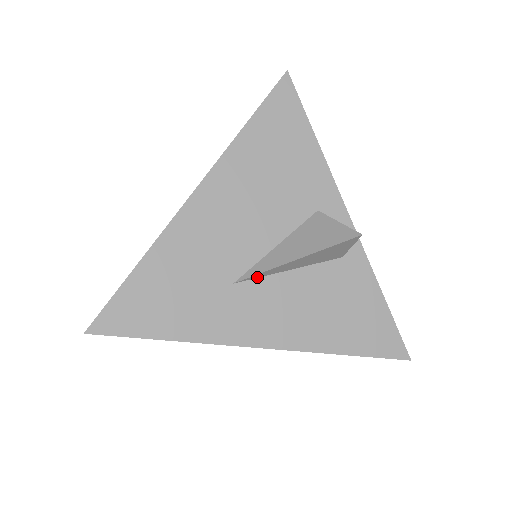
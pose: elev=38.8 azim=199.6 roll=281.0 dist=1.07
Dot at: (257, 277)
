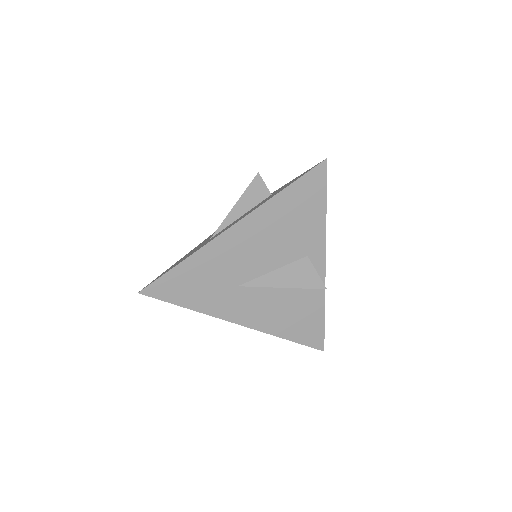
Dot at: (254, 286)
